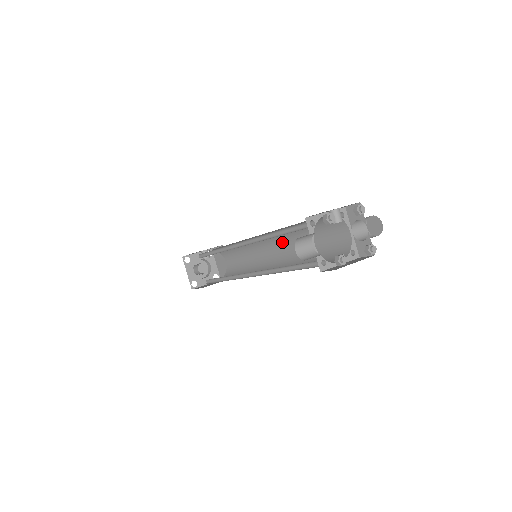
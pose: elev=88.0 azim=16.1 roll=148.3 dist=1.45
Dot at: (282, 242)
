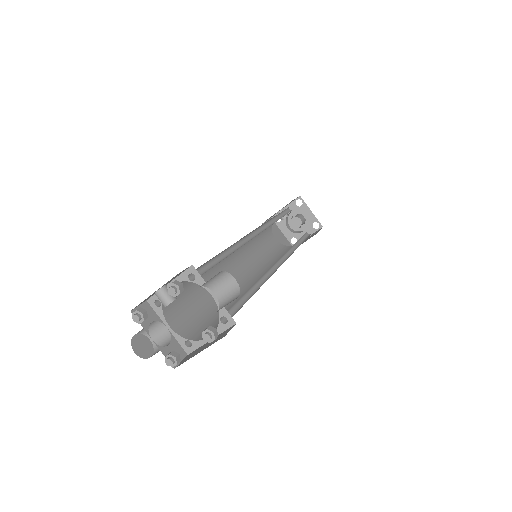
Dot at: occluded
